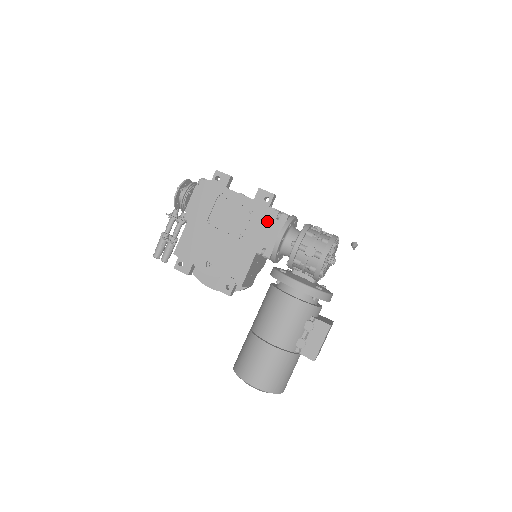
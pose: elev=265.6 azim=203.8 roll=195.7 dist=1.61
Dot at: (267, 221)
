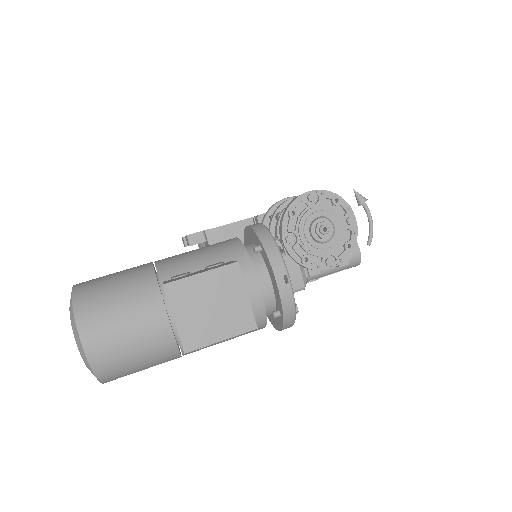
Dot at: occluded
